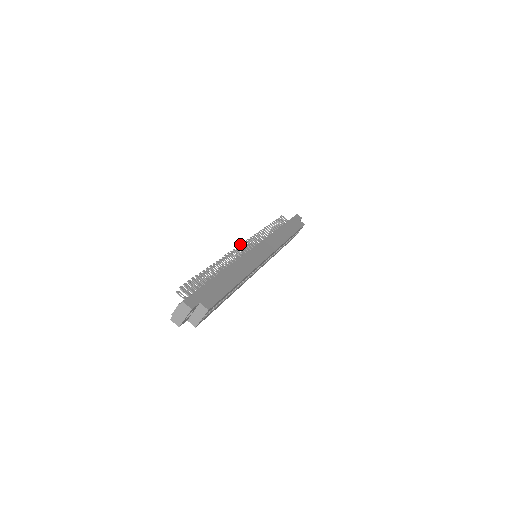
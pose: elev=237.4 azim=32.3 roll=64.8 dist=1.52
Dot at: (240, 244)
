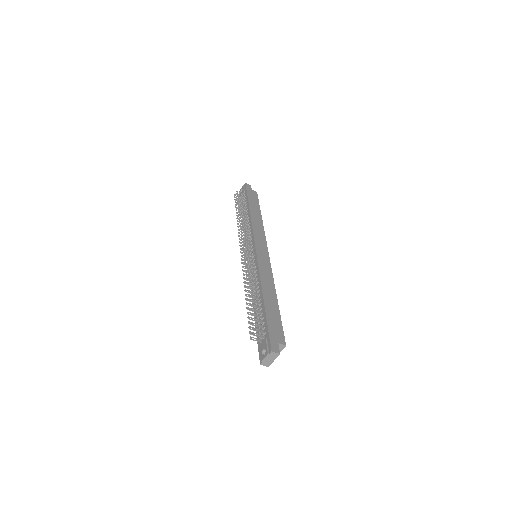
Dot at: occluded
